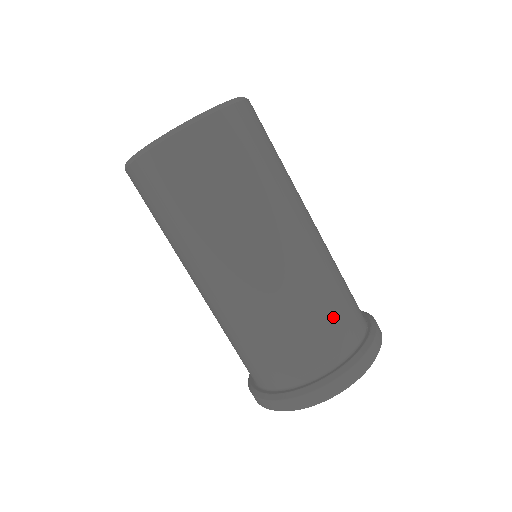
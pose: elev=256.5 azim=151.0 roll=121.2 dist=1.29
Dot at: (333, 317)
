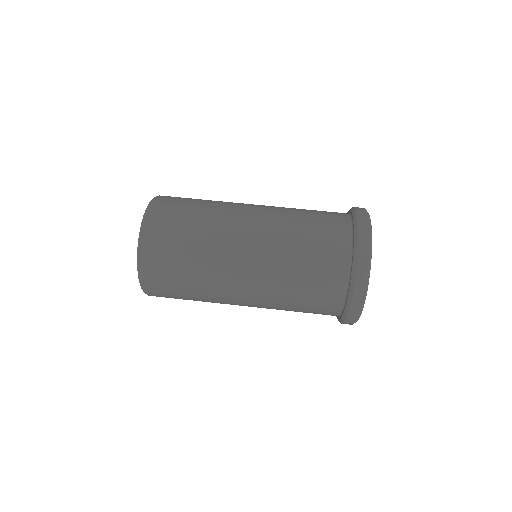
Dot at: (317, 248)
